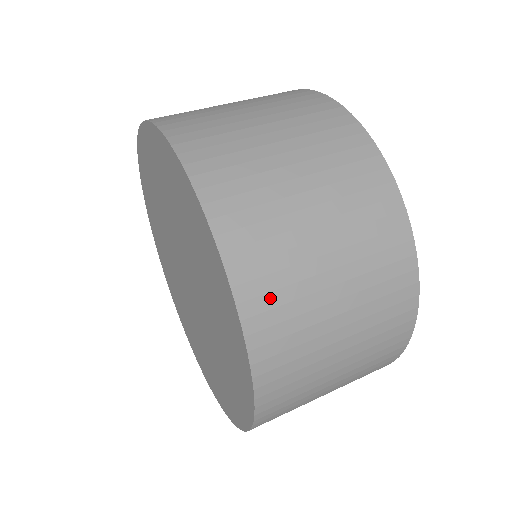
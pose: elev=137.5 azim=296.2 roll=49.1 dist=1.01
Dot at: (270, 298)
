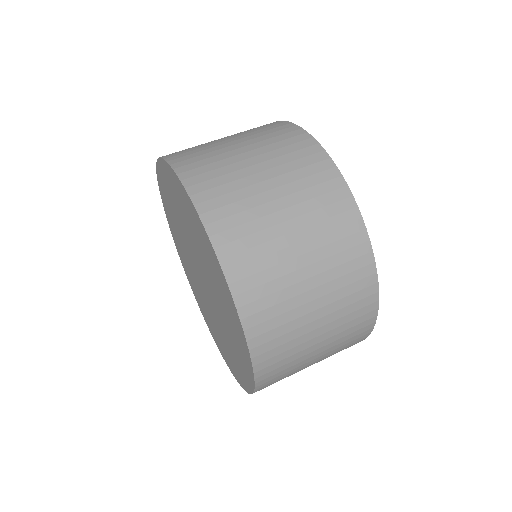
Dot at: occluded
